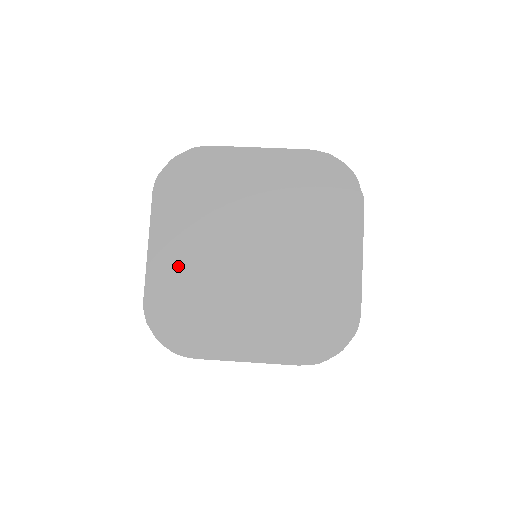
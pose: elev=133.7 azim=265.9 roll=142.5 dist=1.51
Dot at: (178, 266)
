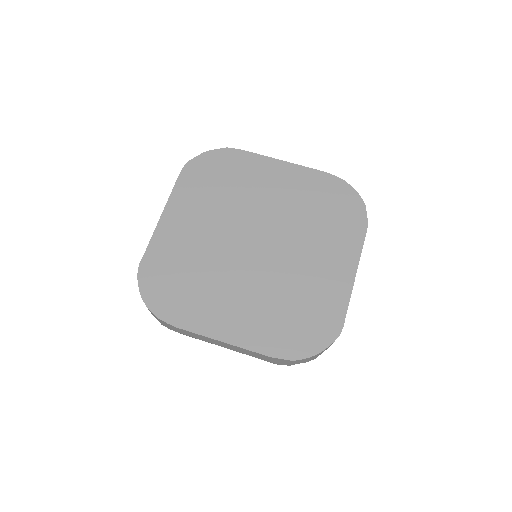
Dot at: (182, 238)
